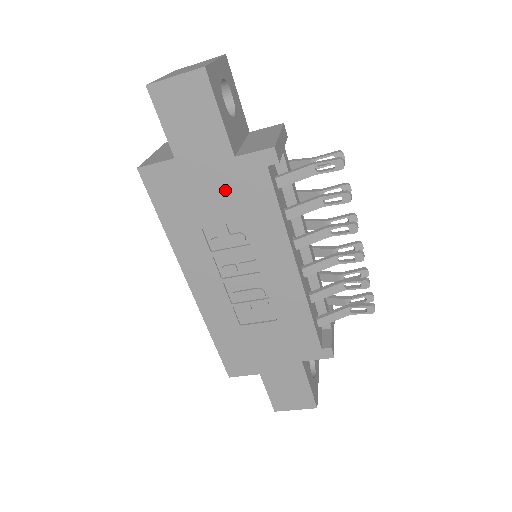
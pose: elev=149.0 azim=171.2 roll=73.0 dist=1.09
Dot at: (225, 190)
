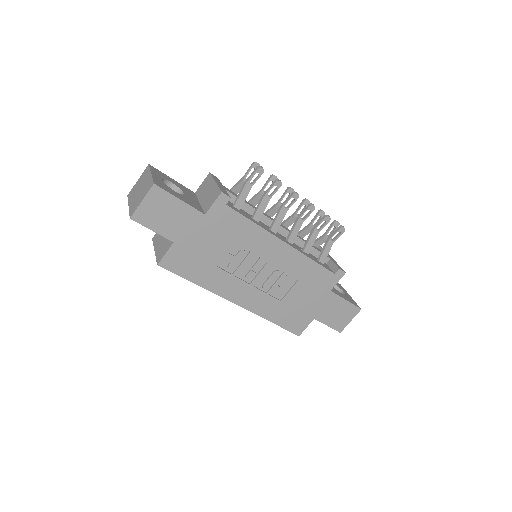
Dot at: (214, 236)
